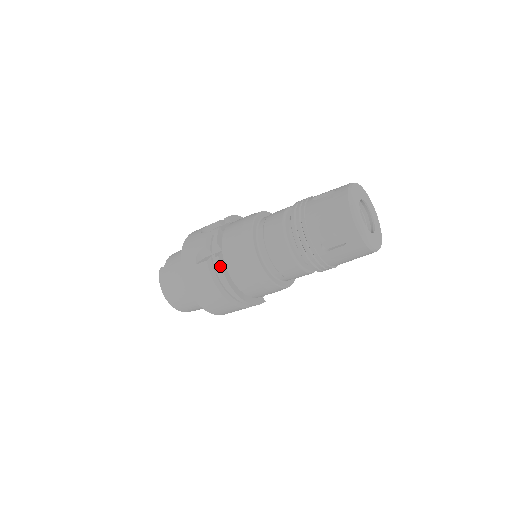
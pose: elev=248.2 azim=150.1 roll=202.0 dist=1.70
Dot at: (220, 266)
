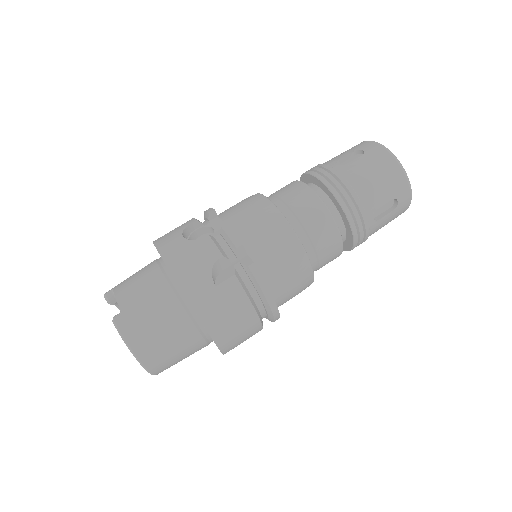
Dot at: (261, 276)
